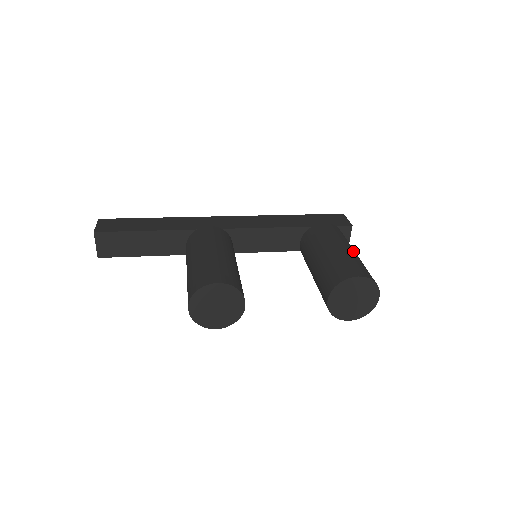
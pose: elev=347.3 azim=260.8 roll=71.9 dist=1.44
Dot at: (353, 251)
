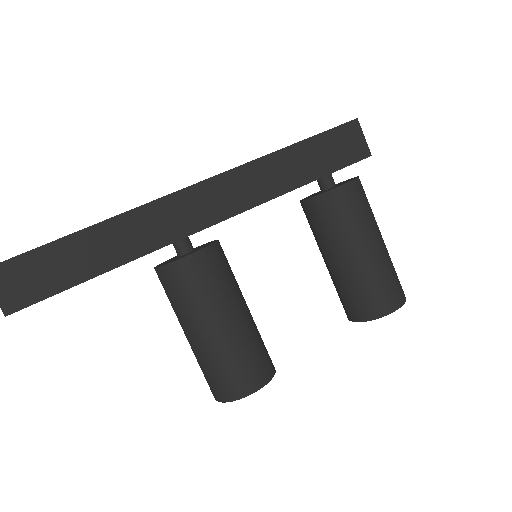
Dot at: (382, 243)
